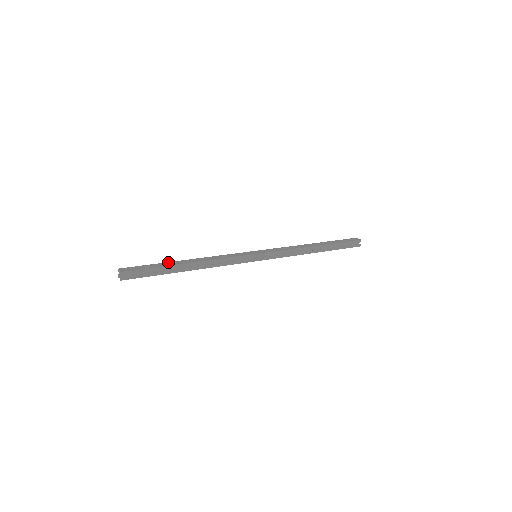
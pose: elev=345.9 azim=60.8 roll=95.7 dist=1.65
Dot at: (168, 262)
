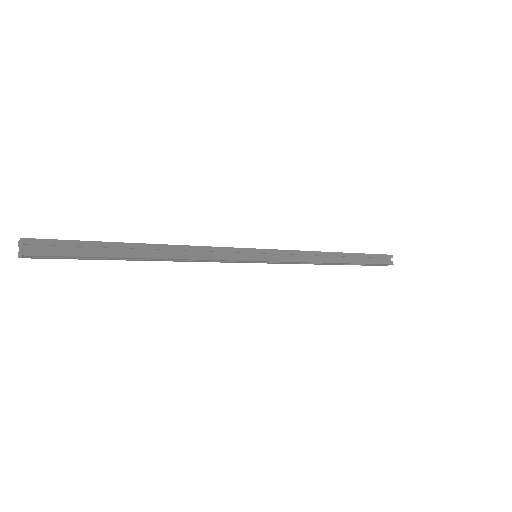
Dot at: occluded
